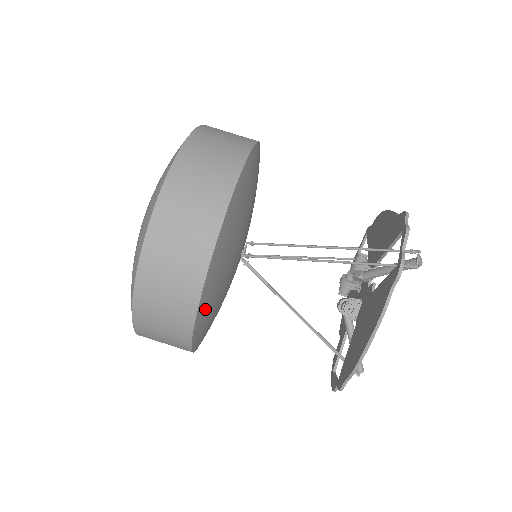
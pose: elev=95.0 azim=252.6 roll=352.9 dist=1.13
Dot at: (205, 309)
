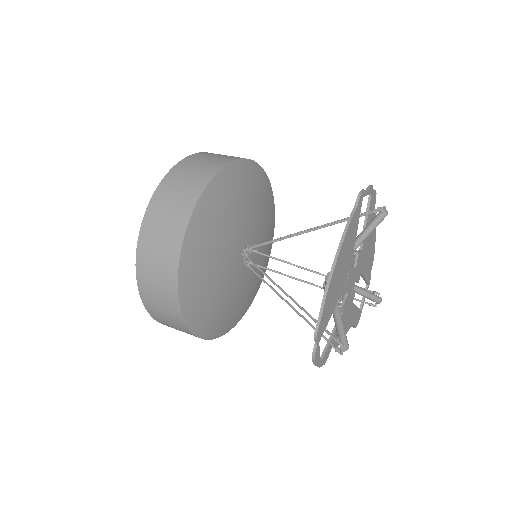
Dot at: (198, 233)
